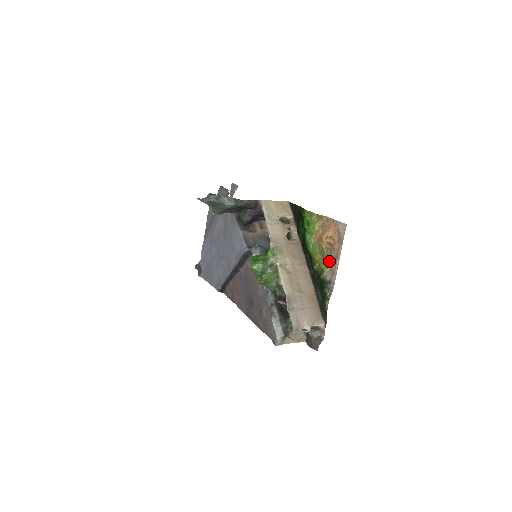
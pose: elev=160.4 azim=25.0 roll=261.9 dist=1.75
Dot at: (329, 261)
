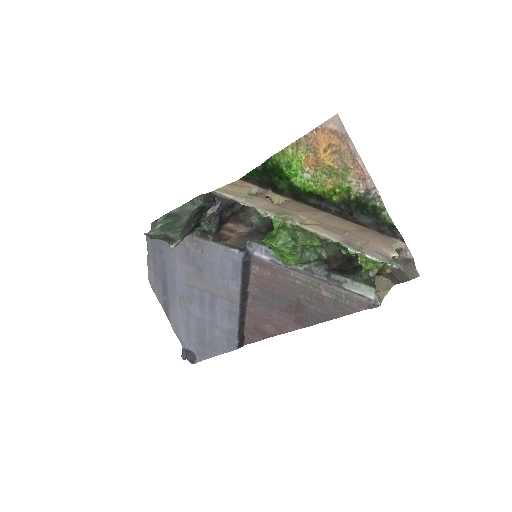
Dot at: (348, 171)
